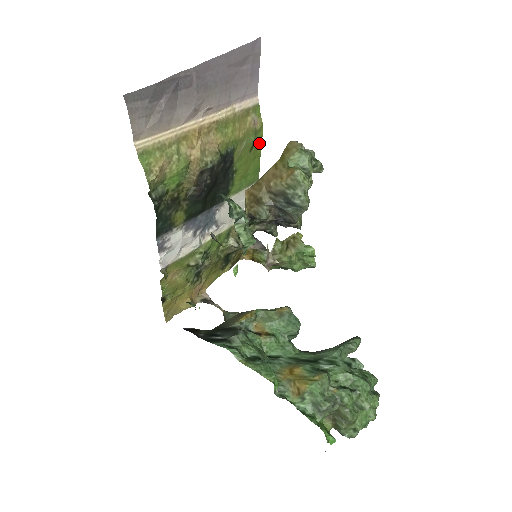
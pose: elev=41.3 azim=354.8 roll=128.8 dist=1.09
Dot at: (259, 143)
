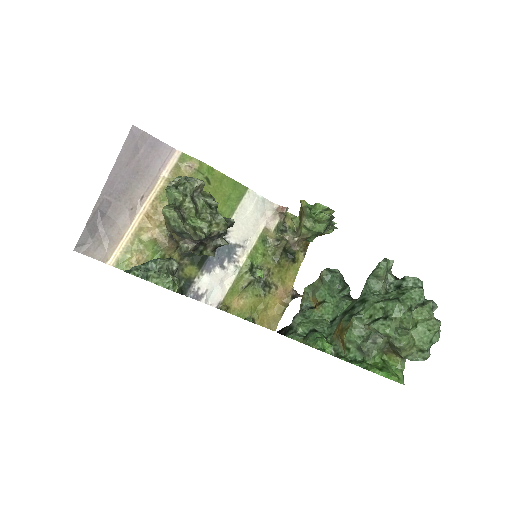
Dot at: (212, 171)
